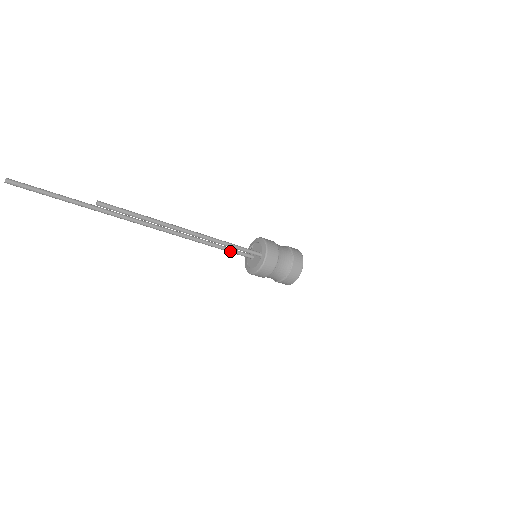
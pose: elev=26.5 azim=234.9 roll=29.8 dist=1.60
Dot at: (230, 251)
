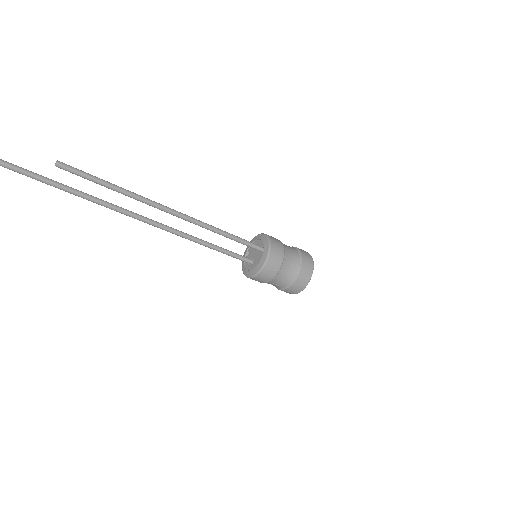
Dot at: (224, 251)
